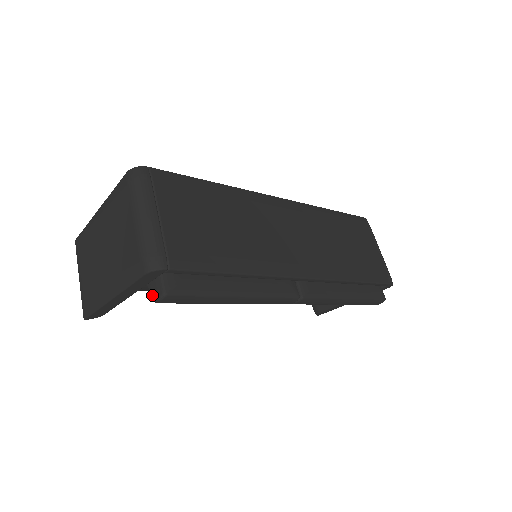
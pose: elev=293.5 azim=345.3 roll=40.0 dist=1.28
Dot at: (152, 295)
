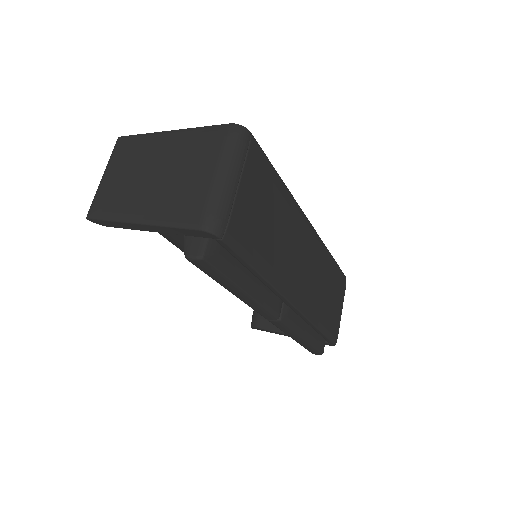
Dot at: (186, 249)
